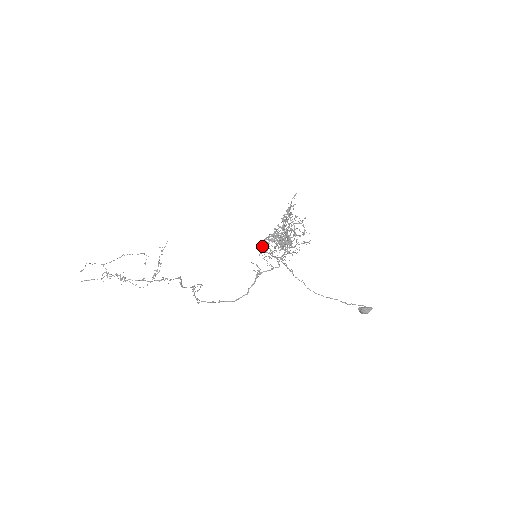
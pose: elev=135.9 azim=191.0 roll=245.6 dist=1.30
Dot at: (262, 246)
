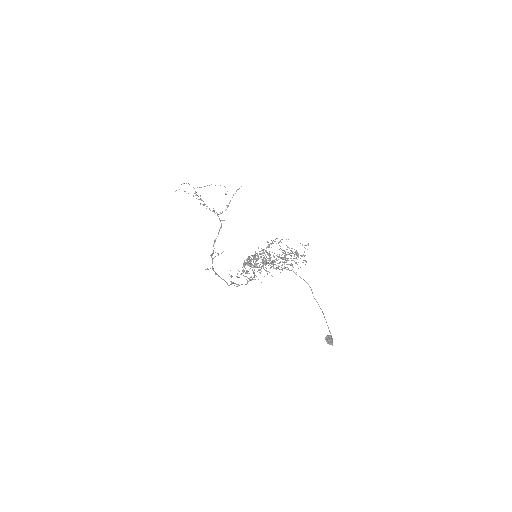
Dot at: occluded
